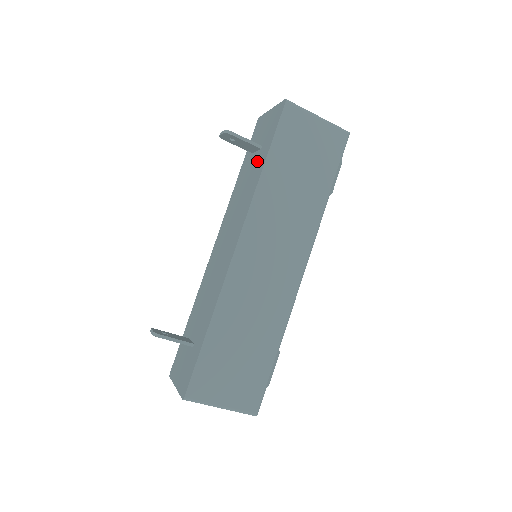
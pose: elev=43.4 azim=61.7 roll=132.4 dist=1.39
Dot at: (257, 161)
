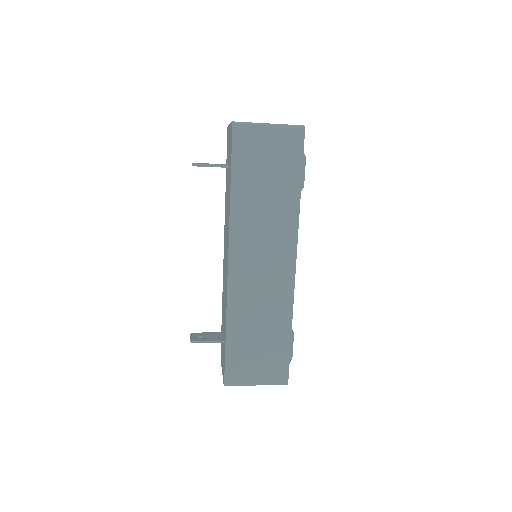
Dot at: occluded
